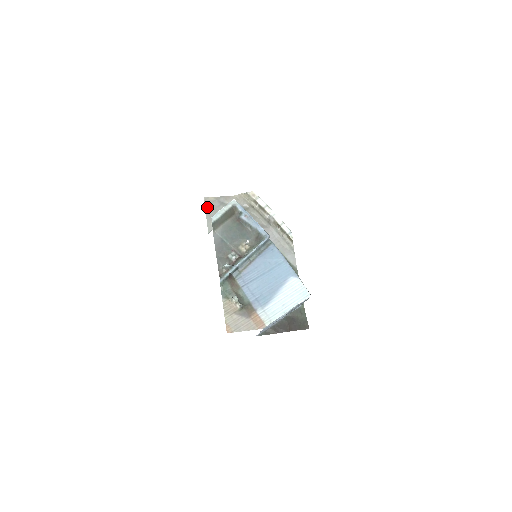
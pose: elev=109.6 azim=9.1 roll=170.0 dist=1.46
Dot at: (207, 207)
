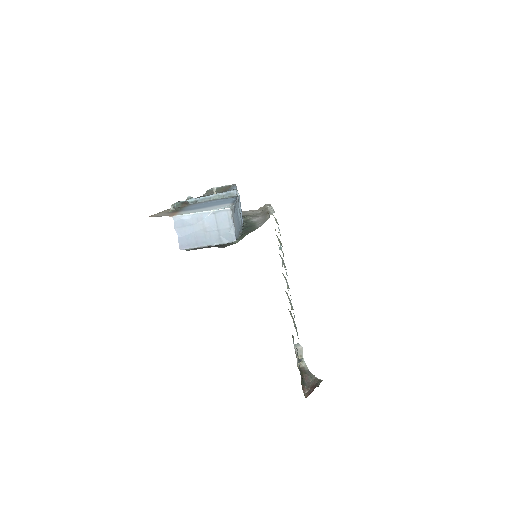
Dot at: occluded
